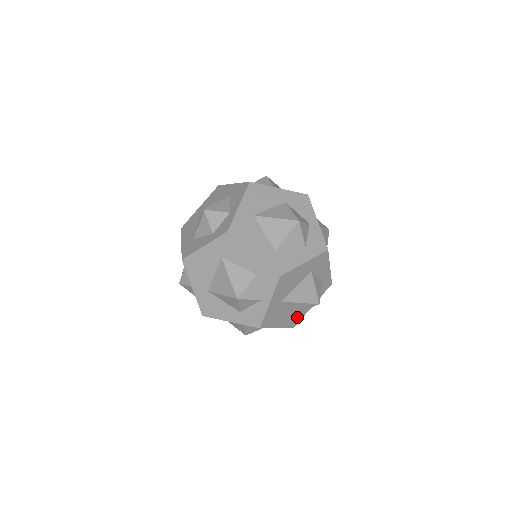
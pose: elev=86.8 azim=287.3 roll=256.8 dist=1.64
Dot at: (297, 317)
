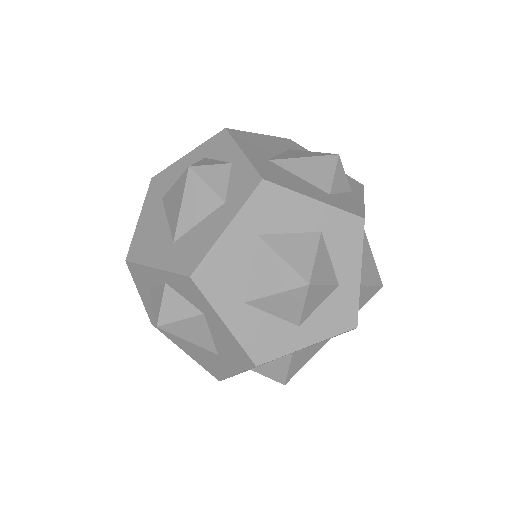
Dot at: (348, 204)
